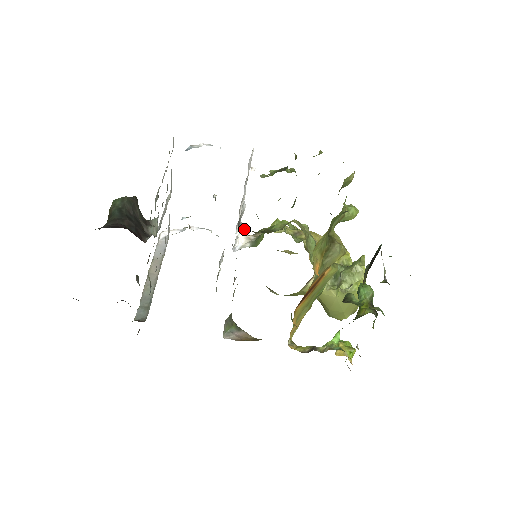
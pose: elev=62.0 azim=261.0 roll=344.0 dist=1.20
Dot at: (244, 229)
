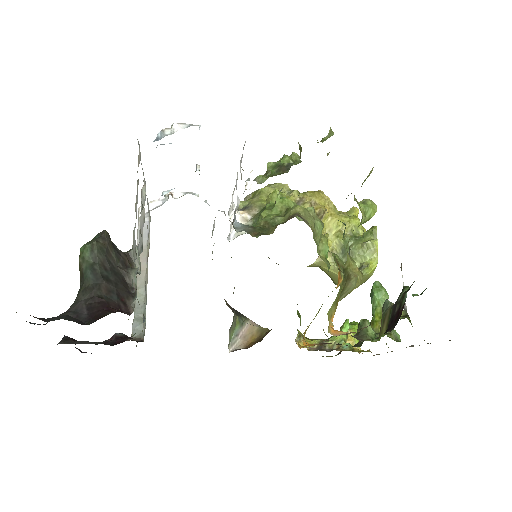
Dot at: (240, 229)
